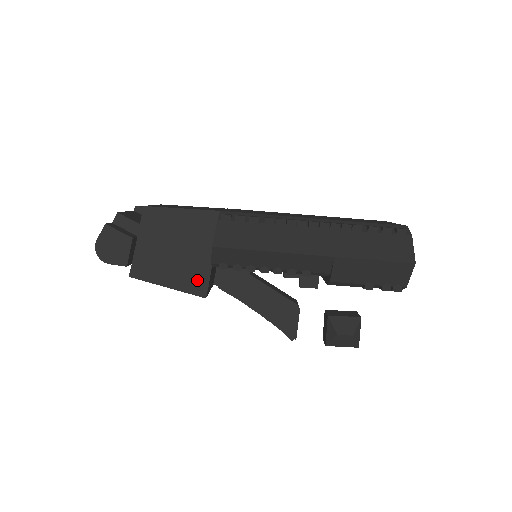
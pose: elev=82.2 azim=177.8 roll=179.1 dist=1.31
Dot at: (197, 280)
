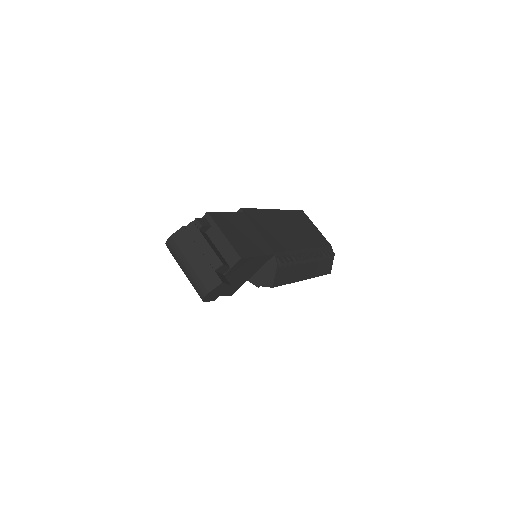
Dot at: (235, 289)
